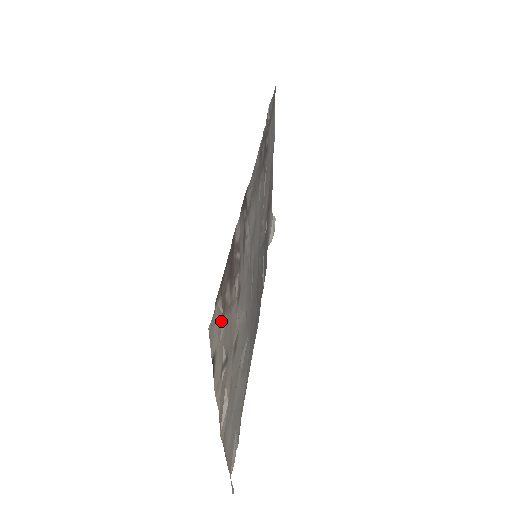
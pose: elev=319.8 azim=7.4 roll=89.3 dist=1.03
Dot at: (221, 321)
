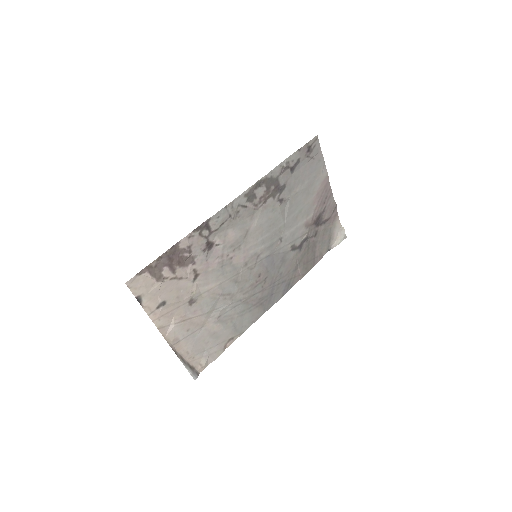
Dot at: (153, 283)
